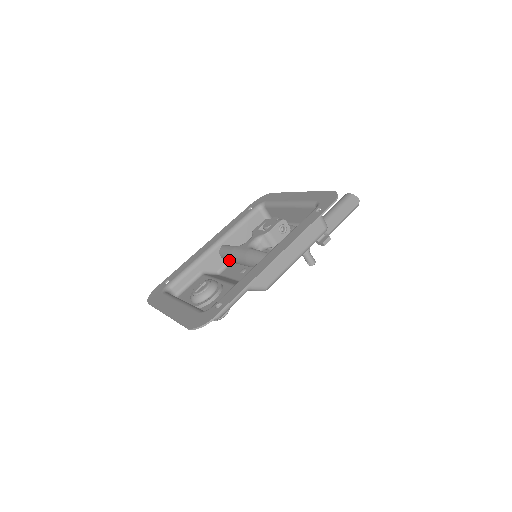
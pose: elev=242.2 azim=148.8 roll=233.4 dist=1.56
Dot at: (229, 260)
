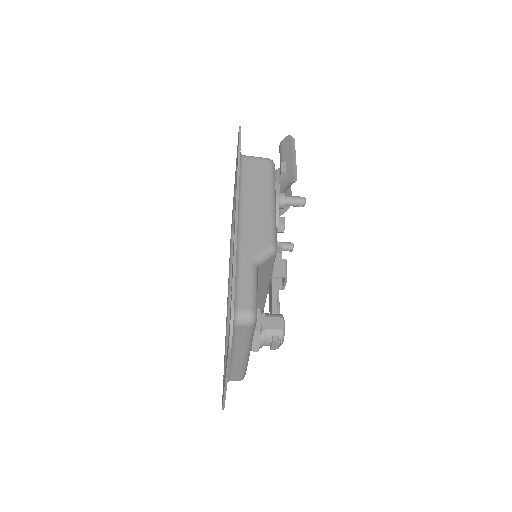
Dot at: occluded
